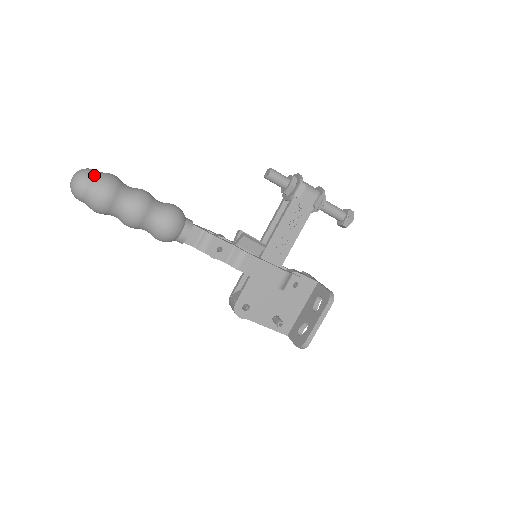
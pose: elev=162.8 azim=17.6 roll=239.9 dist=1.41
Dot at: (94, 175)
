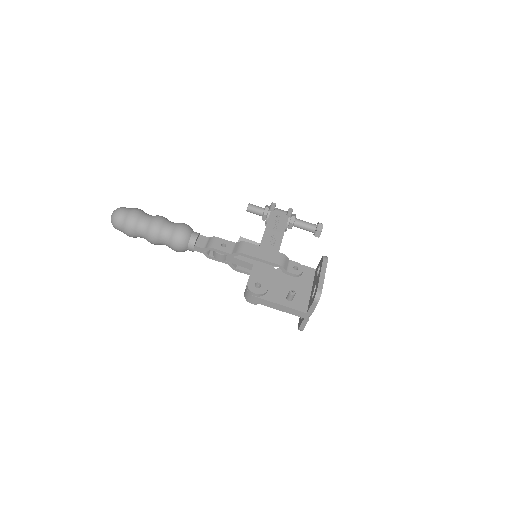
Dot at: (127, 208)
